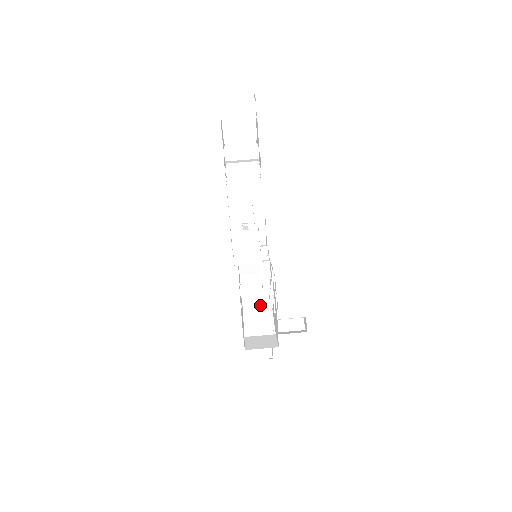
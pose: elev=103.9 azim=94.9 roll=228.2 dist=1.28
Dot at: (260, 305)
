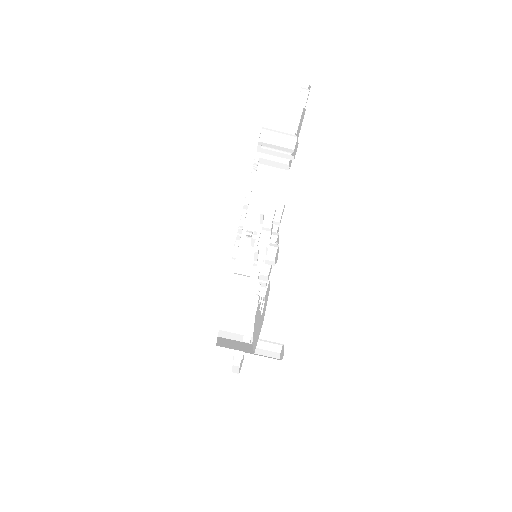
Dot at: (243, 312)
